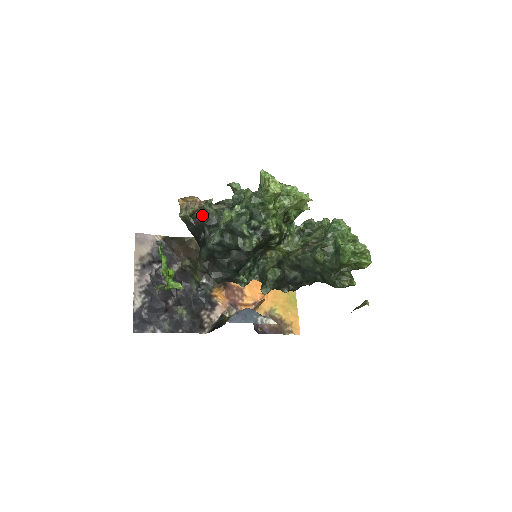
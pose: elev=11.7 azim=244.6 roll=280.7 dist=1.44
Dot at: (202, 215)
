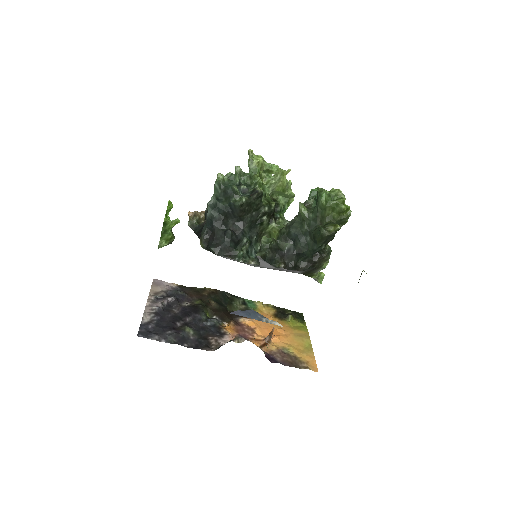
Dot at: (205, 210)
